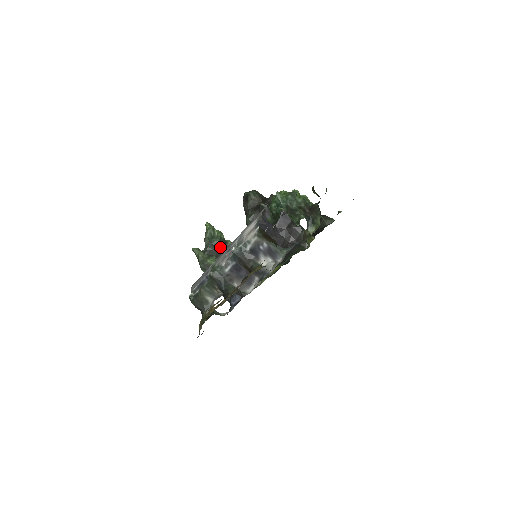
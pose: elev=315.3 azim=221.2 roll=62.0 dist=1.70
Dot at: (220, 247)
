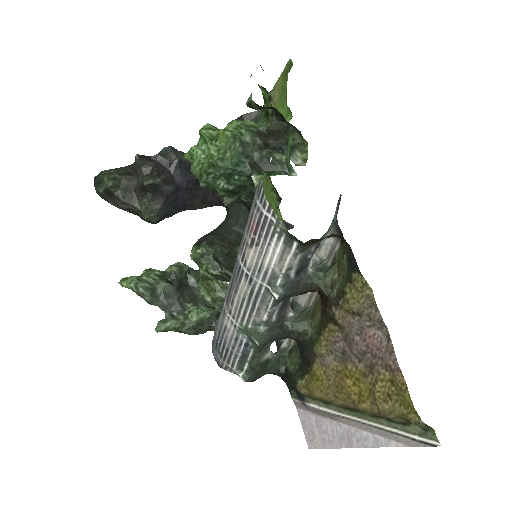
Dot at: (176, 287)
